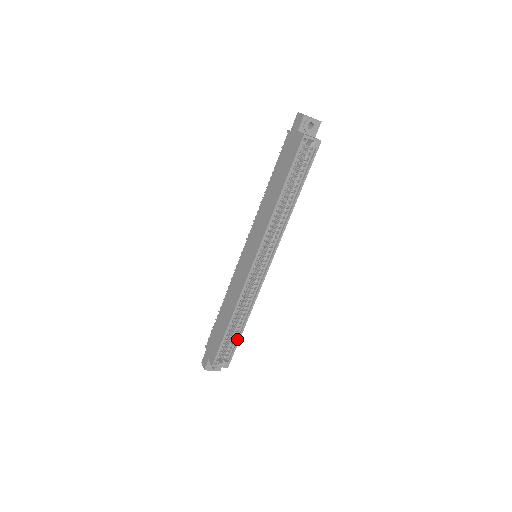
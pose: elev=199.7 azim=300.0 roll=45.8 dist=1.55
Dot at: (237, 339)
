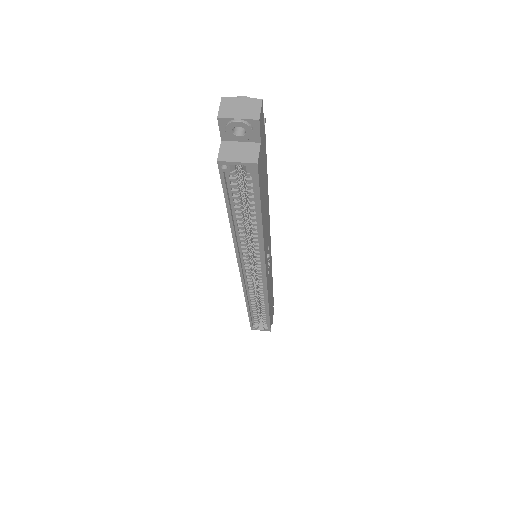
Dot at: (267, 317)
